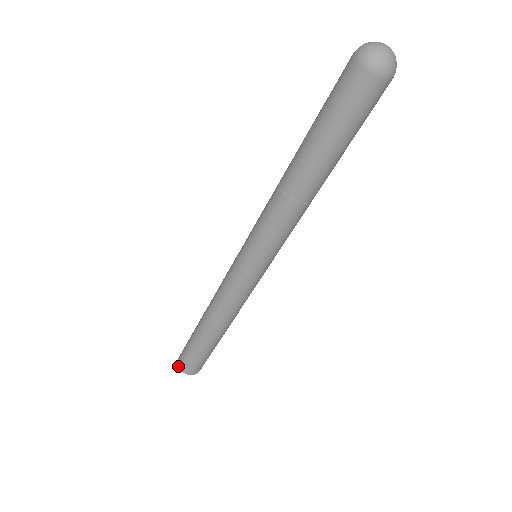
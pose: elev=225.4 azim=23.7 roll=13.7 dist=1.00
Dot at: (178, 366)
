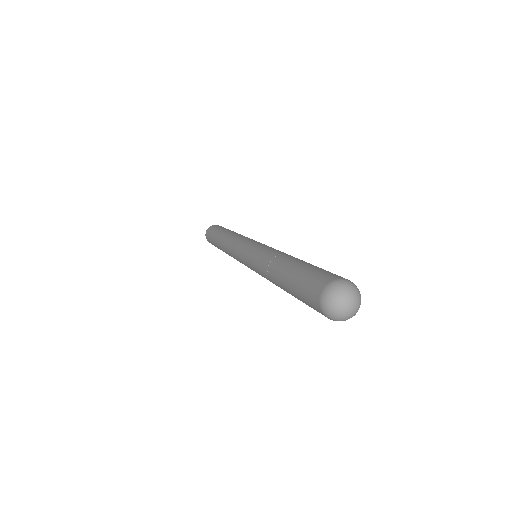
Dot at: (207, 230)
